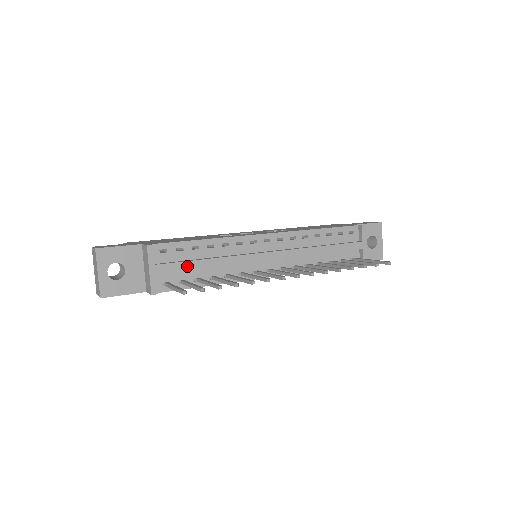
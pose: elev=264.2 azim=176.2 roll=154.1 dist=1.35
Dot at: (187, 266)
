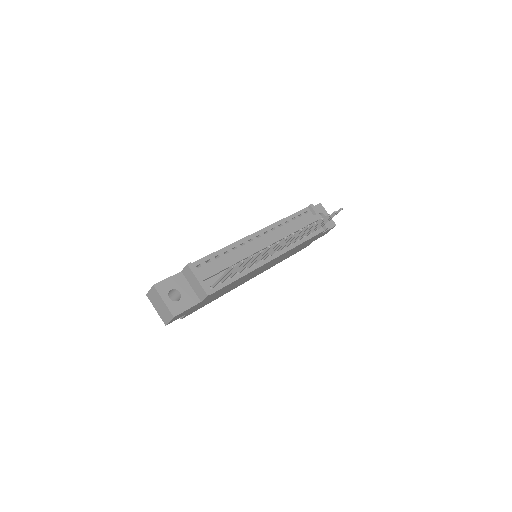
Dot at: (219, 269)
